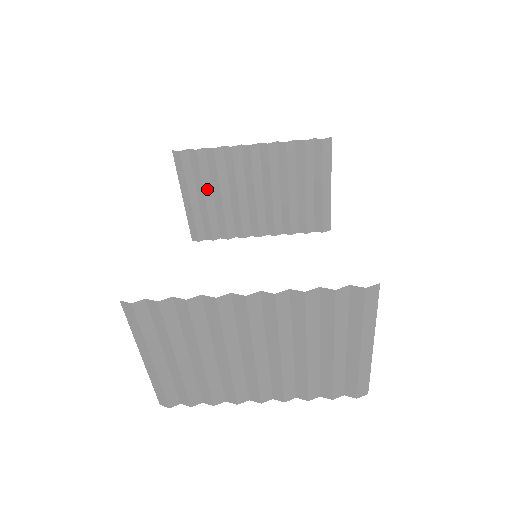
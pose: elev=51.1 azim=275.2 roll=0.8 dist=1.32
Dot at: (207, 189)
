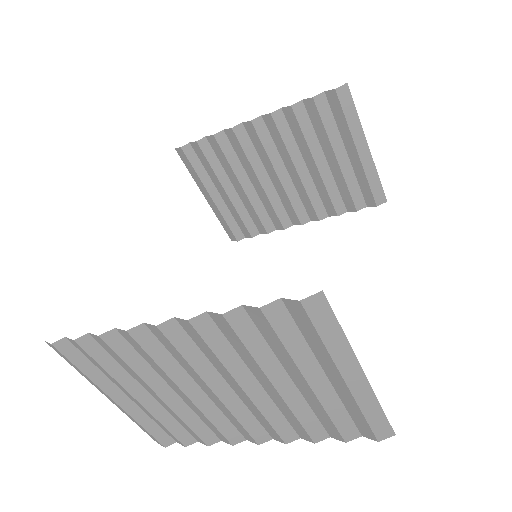
Dot at: (225, 182)
